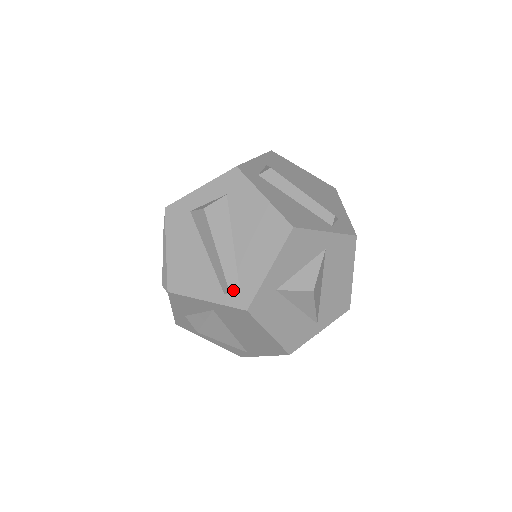
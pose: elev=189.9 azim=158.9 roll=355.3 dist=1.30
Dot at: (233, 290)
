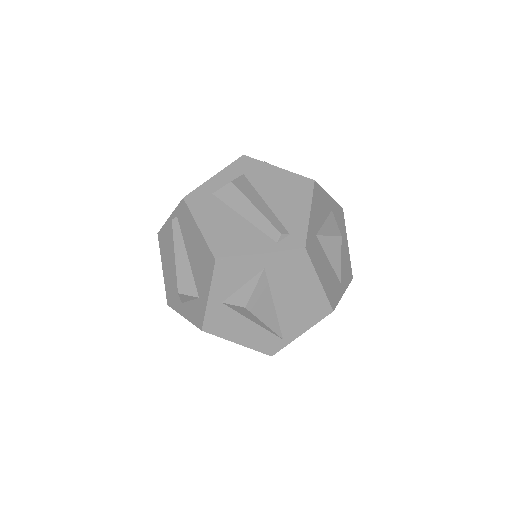
Dot at: (284, 236)
